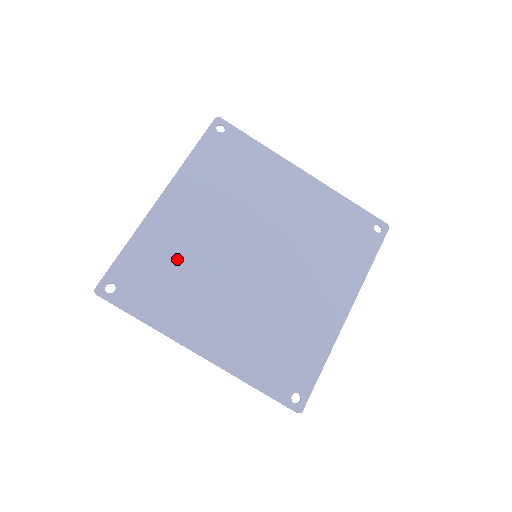
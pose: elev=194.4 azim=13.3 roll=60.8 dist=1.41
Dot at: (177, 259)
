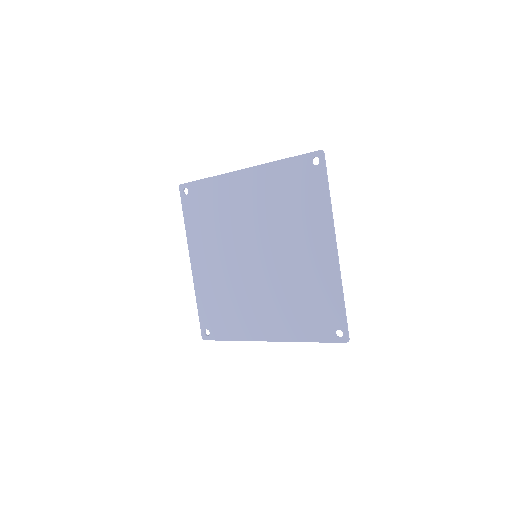
Dot at: (221, 211)
